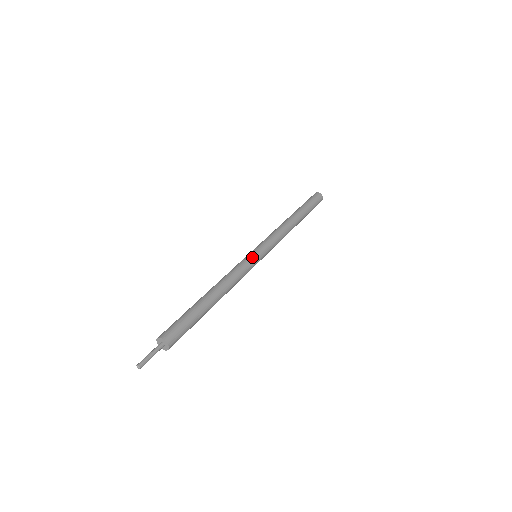
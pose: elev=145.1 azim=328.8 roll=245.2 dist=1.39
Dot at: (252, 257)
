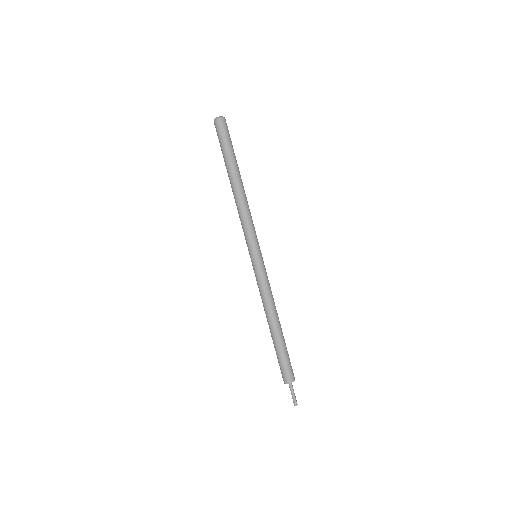
Dot at: (257, 267)
